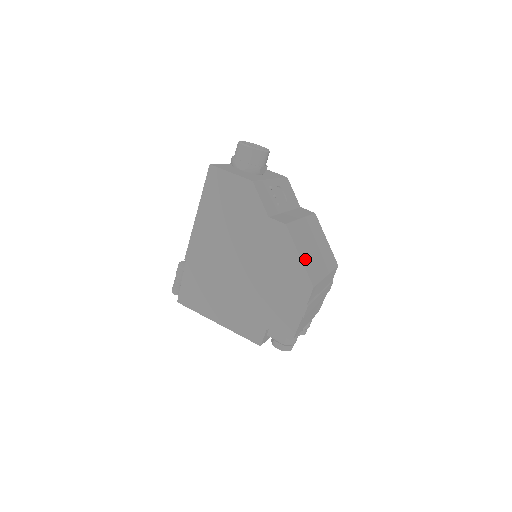
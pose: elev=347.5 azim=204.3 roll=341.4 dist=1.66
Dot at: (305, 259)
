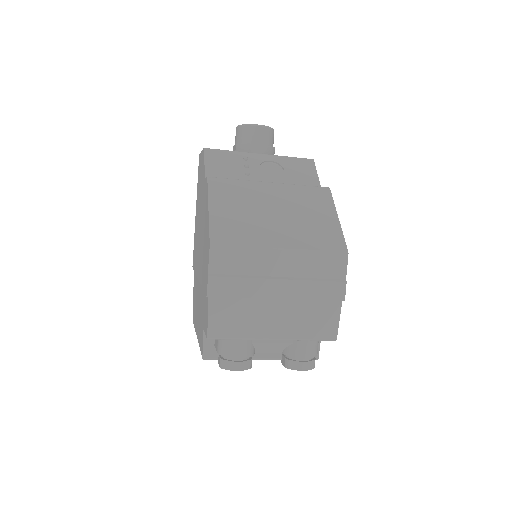
Dot at: (223, 215)
